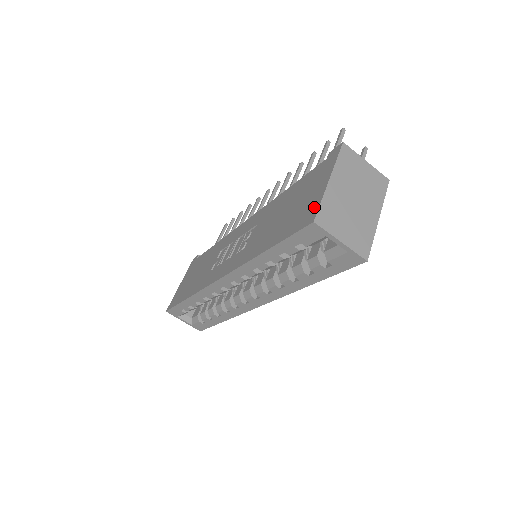
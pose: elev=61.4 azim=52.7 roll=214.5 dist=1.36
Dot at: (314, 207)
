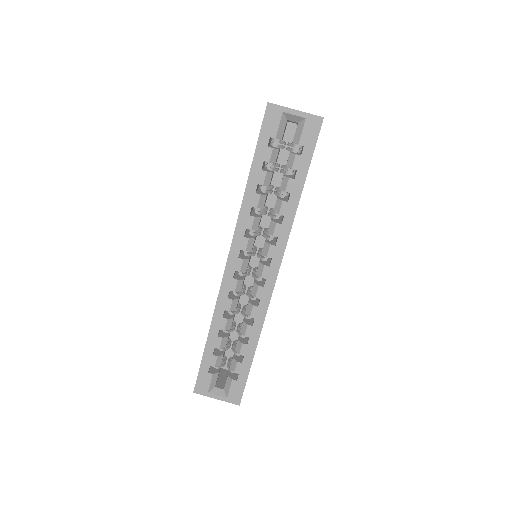
Dot at: occluded
